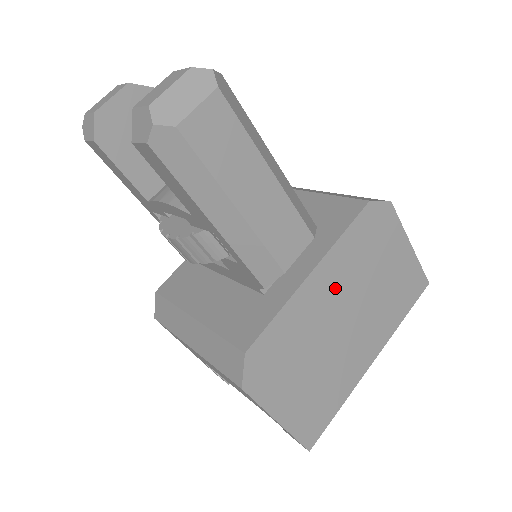
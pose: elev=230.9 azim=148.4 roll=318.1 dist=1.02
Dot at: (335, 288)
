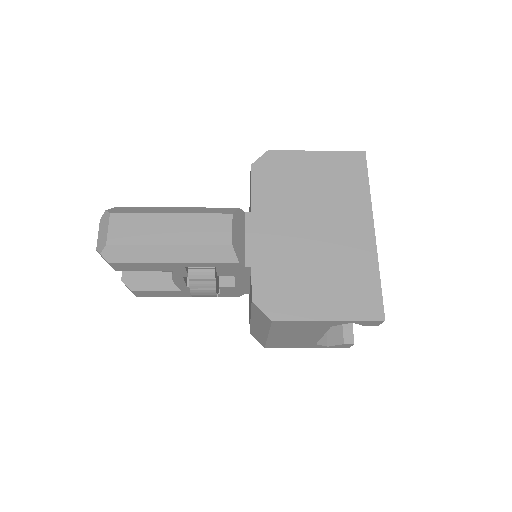
Dot at: (280, 221)
